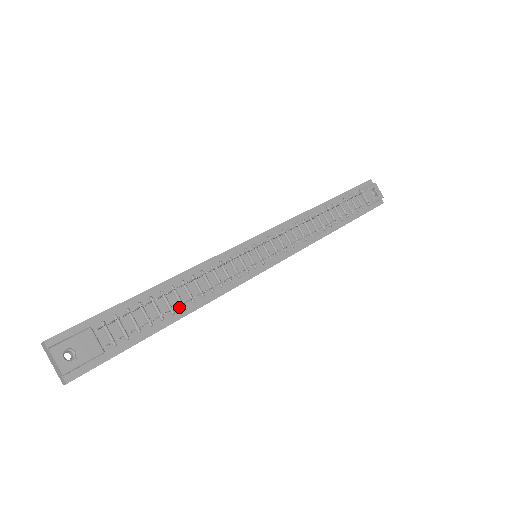
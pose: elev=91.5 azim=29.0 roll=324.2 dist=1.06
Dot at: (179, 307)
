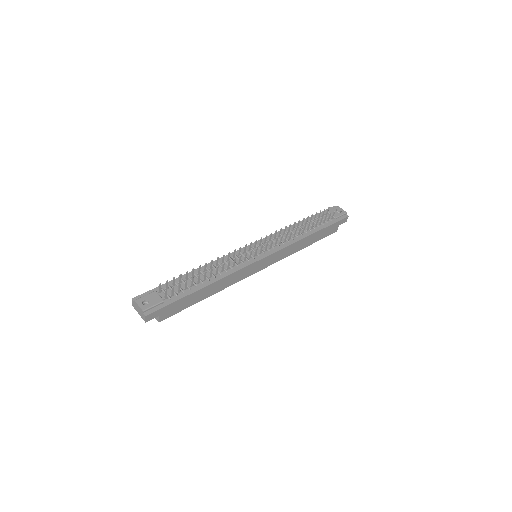
Dot at: (206, 280)
